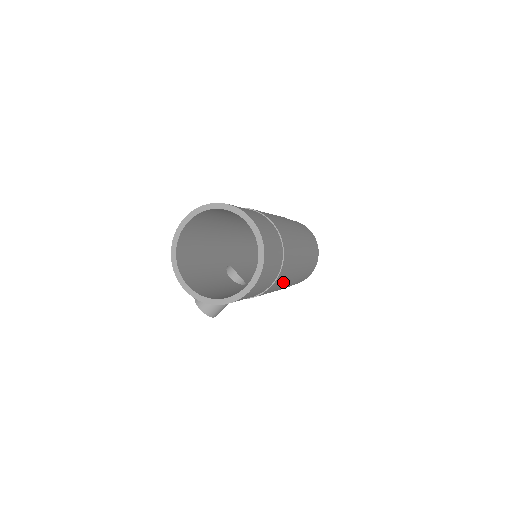
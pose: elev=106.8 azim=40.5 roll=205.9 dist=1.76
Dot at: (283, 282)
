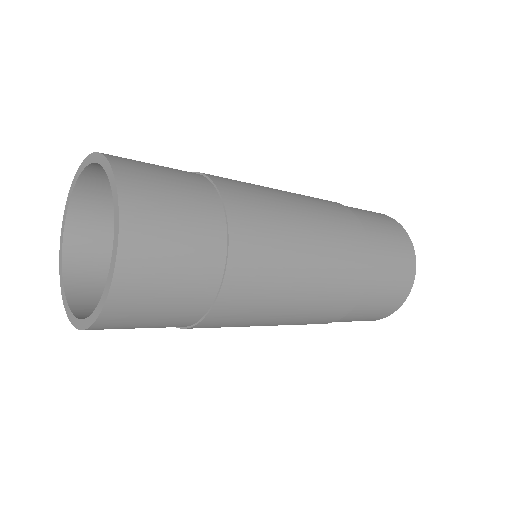
Dot at: occluded
